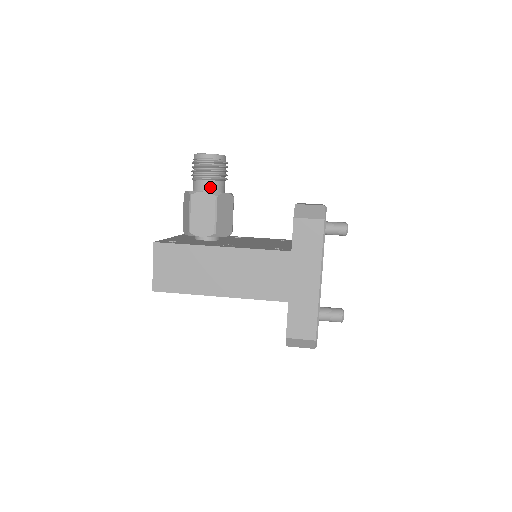
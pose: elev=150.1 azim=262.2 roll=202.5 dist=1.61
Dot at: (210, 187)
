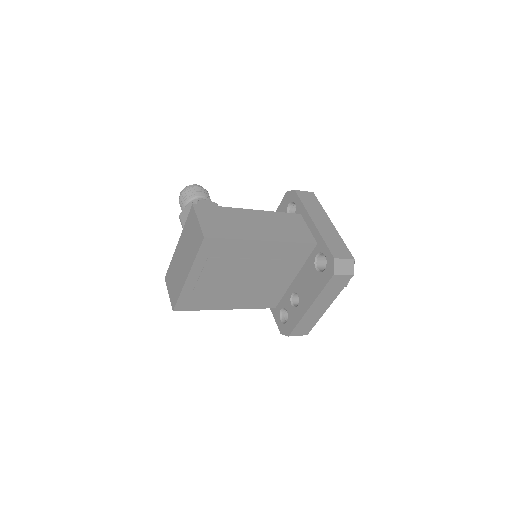
Dot at: occluded
